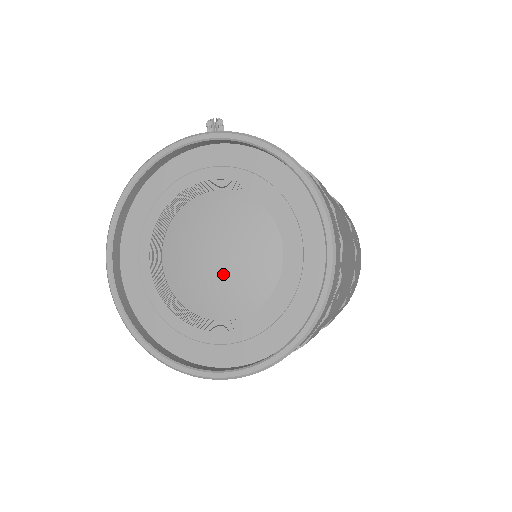
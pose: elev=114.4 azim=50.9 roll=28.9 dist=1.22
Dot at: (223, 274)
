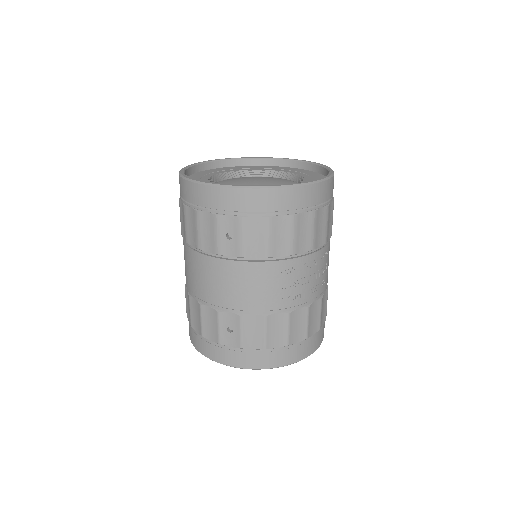
Dot at: (266, 183)
